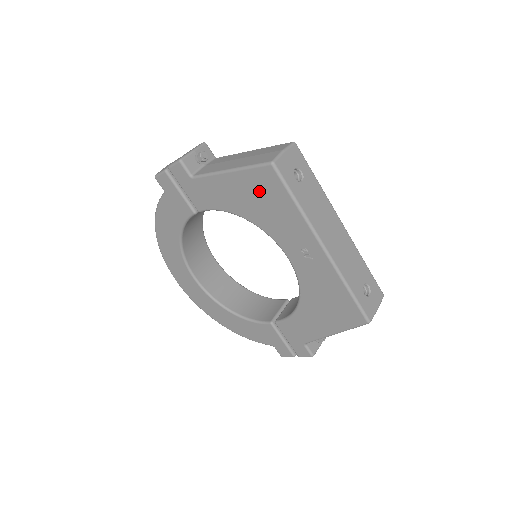
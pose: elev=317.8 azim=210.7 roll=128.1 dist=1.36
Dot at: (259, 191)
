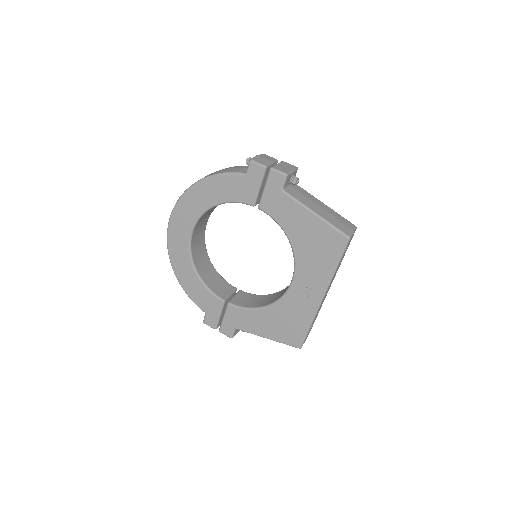
Dot at: (322, 241)
